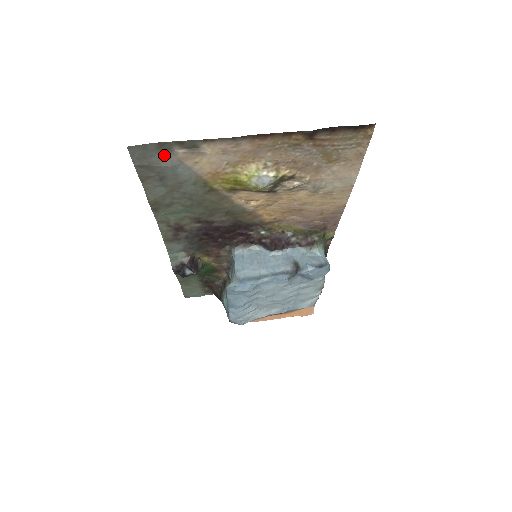
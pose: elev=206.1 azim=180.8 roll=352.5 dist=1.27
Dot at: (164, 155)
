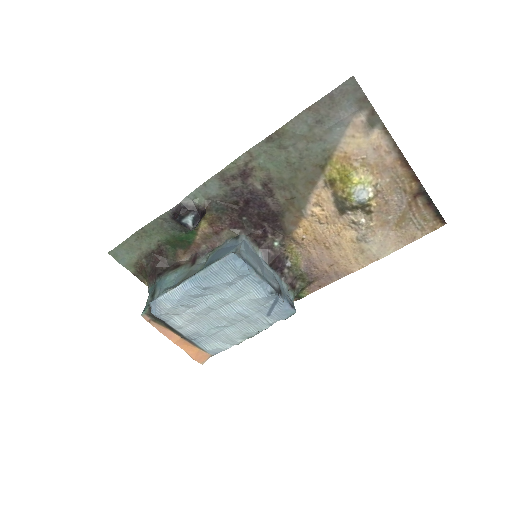
Dot at: (352, 108)
